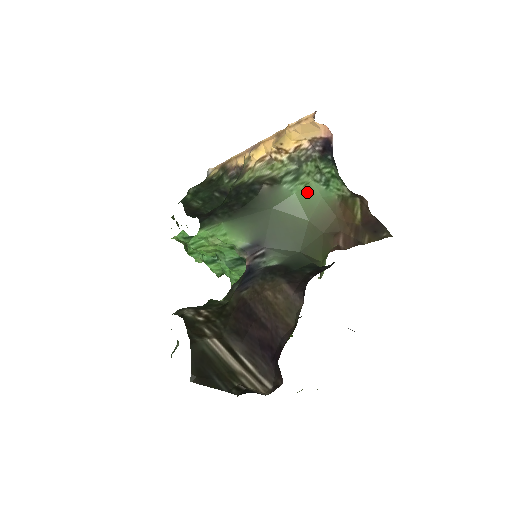
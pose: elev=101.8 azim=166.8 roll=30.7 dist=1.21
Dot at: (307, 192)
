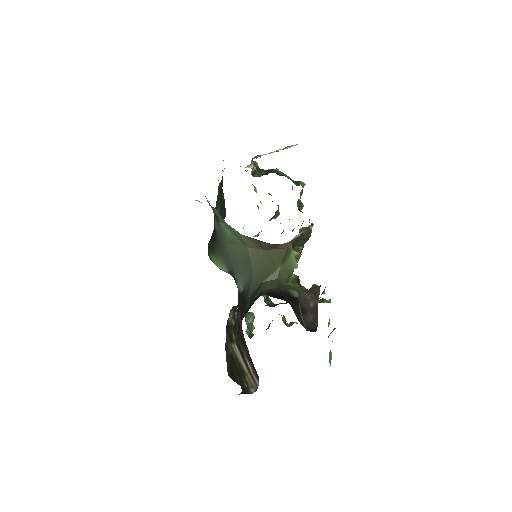
Dot at: (231, 230)
